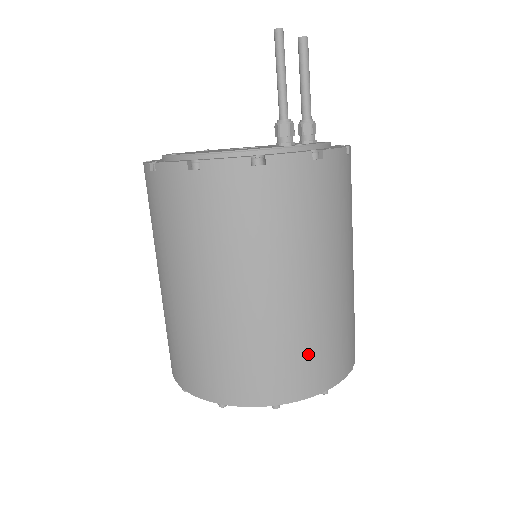
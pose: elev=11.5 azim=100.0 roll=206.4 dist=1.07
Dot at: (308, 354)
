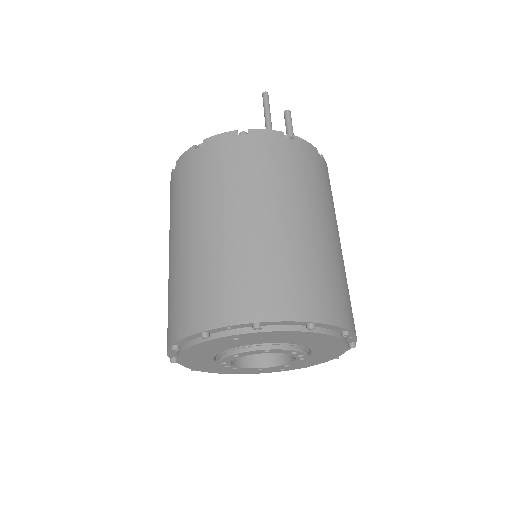
Dot at: (288, 276)
